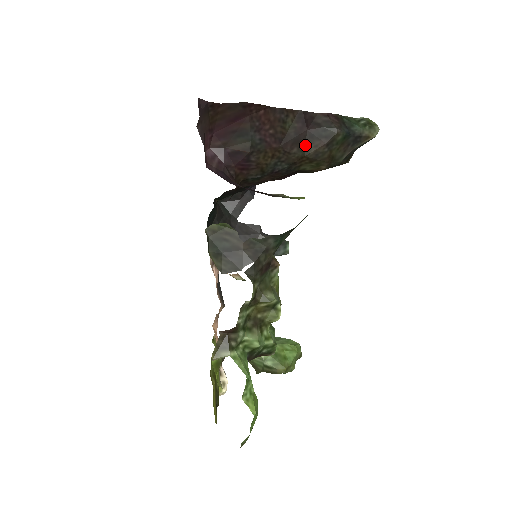
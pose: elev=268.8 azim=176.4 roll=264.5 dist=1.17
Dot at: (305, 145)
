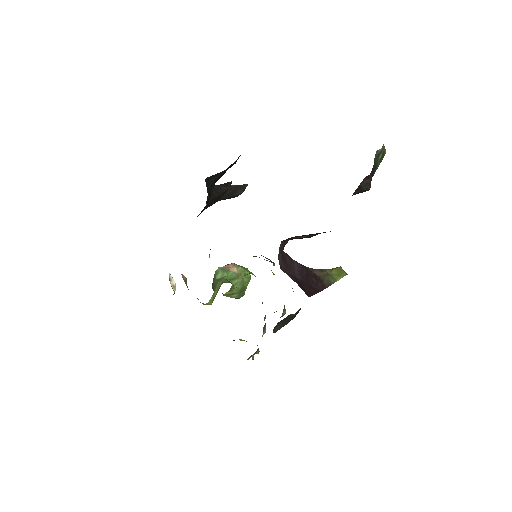
Dot at: occluded
